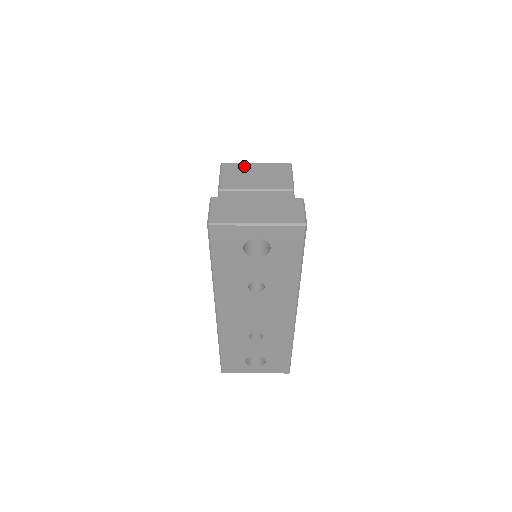
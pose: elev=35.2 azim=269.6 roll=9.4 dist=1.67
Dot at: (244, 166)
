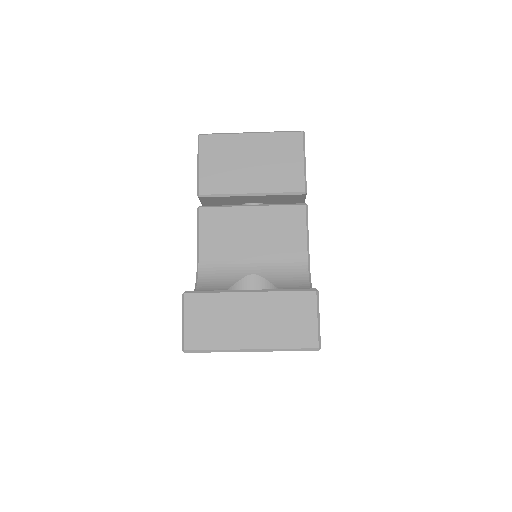
Dot at: (233, 141)
